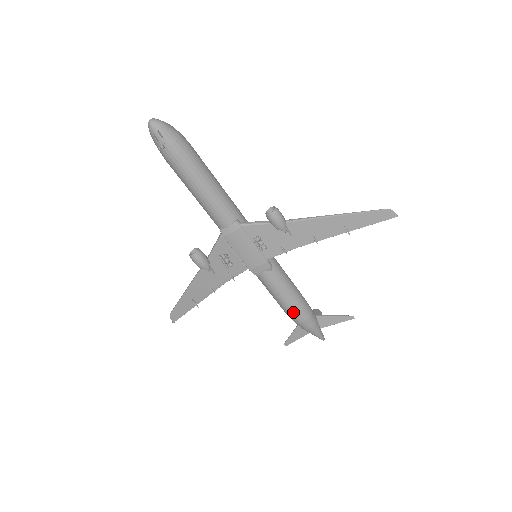
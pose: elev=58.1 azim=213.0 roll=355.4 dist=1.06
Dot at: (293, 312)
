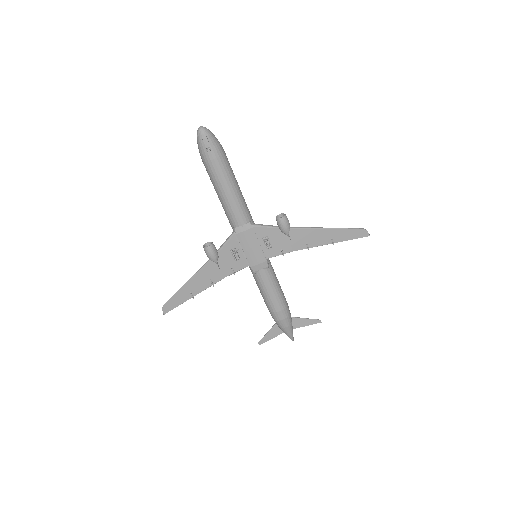
Dot at: (277, 309)
